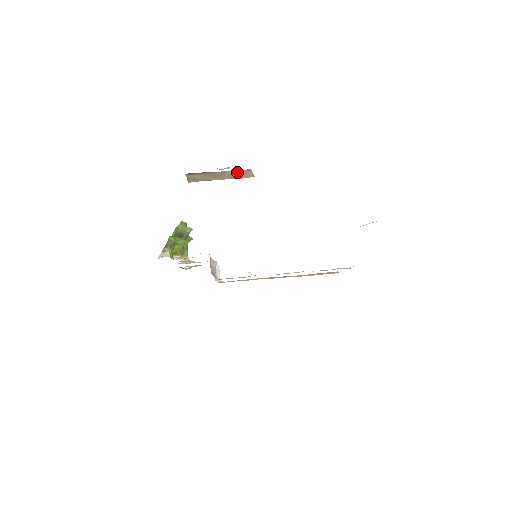
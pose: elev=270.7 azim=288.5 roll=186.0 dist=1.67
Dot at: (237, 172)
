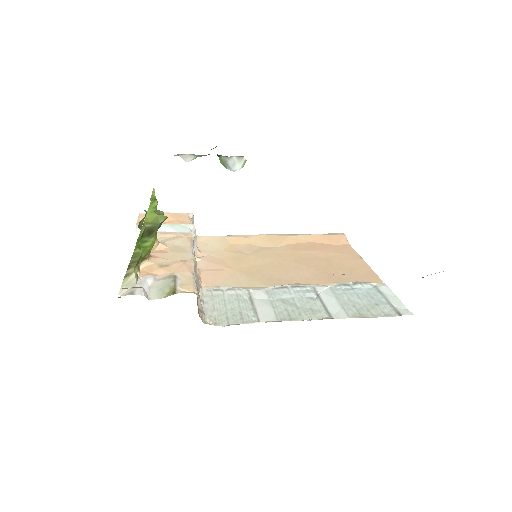
Dot at: occluded
